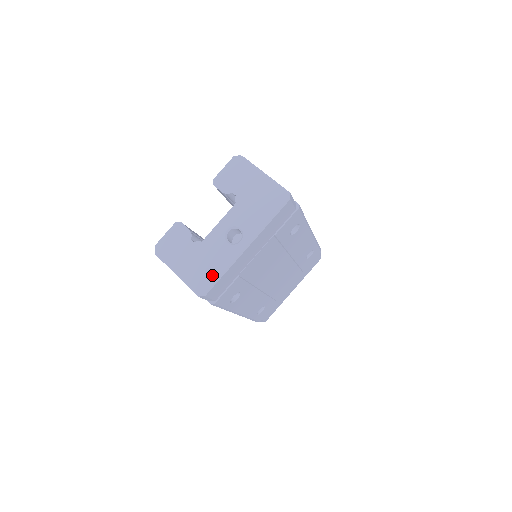
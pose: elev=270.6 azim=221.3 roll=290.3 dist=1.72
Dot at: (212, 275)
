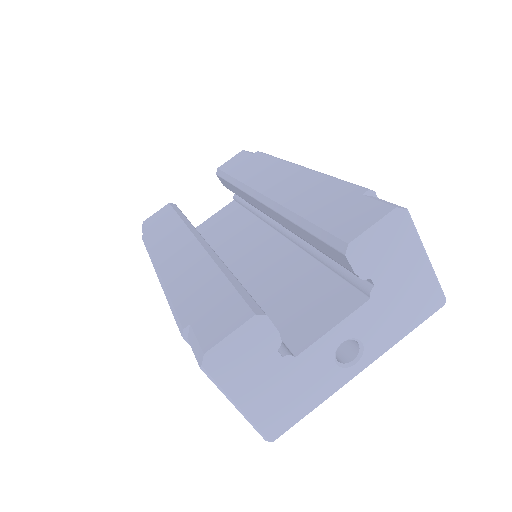
Dot at: (298, 412)
